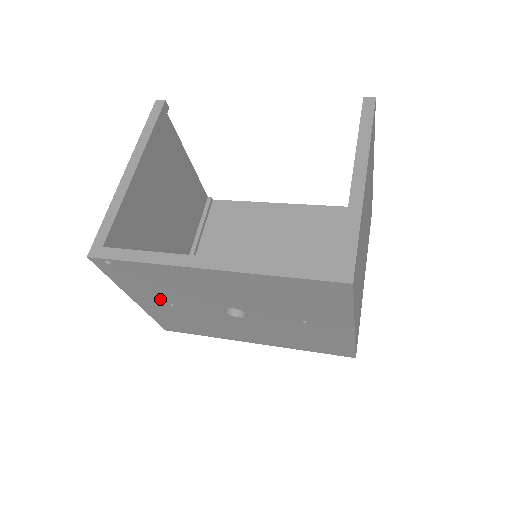
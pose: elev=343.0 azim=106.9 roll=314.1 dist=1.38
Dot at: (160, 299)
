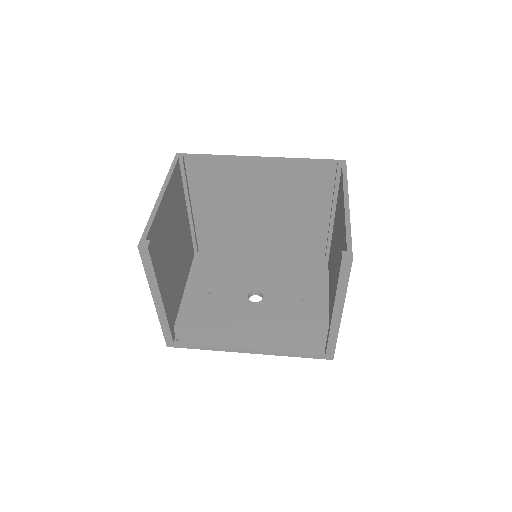
Dot at: occluded
